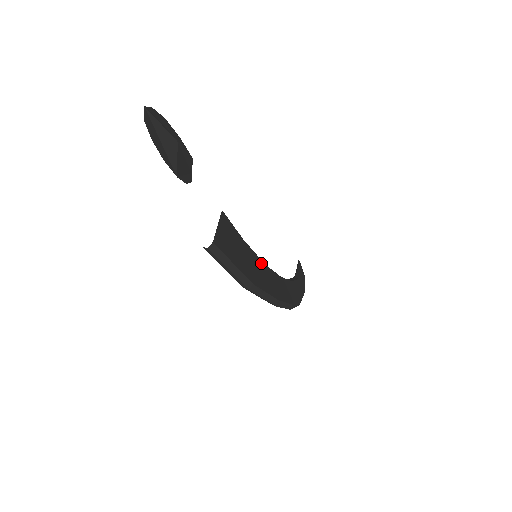
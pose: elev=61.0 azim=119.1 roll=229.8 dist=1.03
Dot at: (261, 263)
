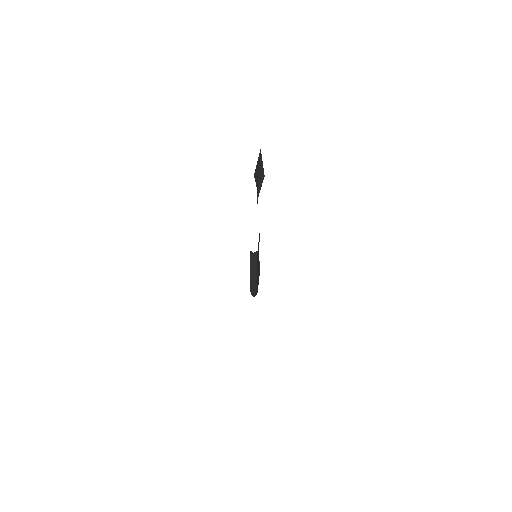
Dot at: (258, 263)
